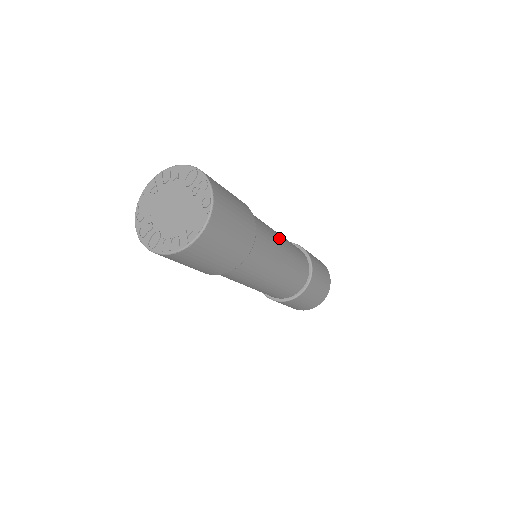
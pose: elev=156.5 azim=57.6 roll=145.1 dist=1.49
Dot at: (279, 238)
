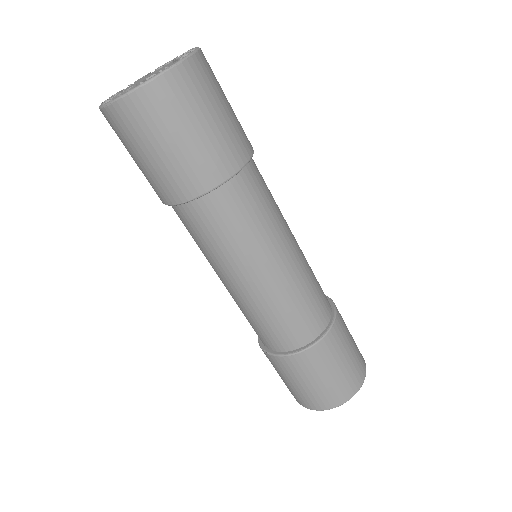
Dot at: (290, 230)
